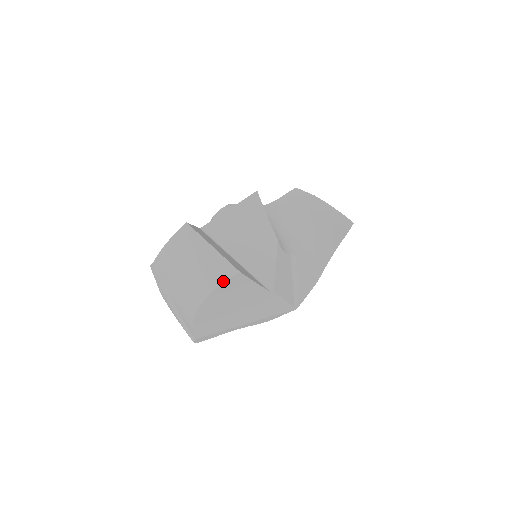
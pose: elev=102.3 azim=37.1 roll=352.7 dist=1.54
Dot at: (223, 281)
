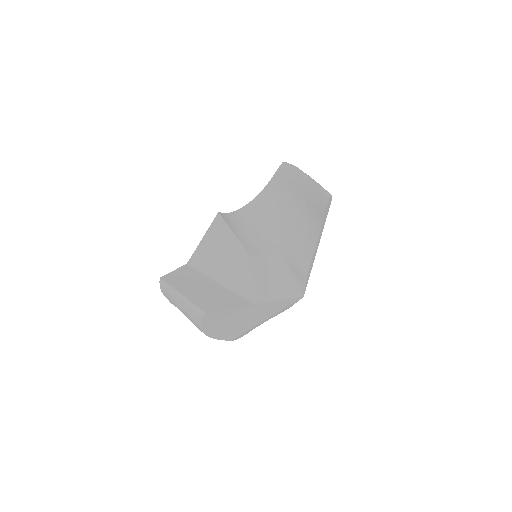
Dot at: (200, 320)
